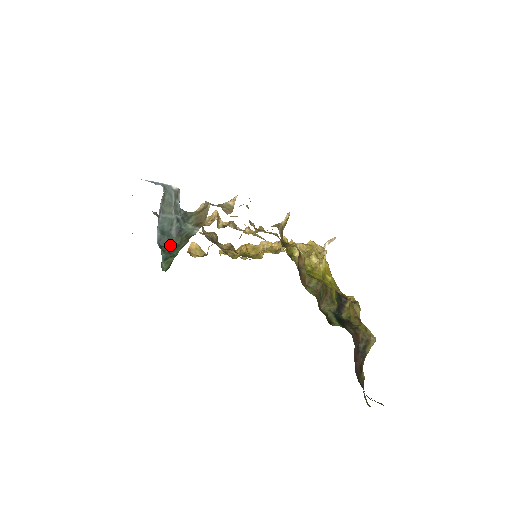
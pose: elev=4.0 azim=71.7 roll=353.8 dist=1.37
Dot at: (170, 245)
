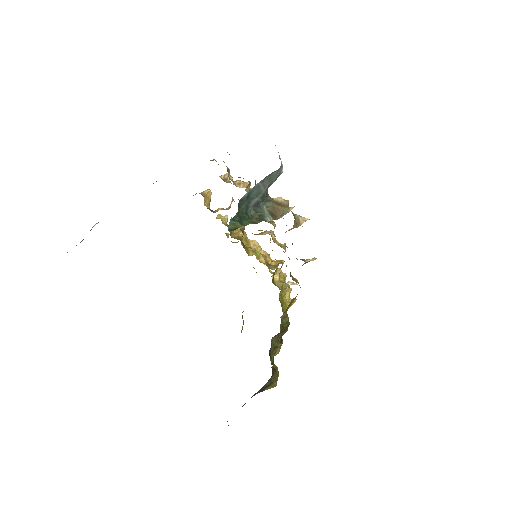
Dot at: (244, 211)
